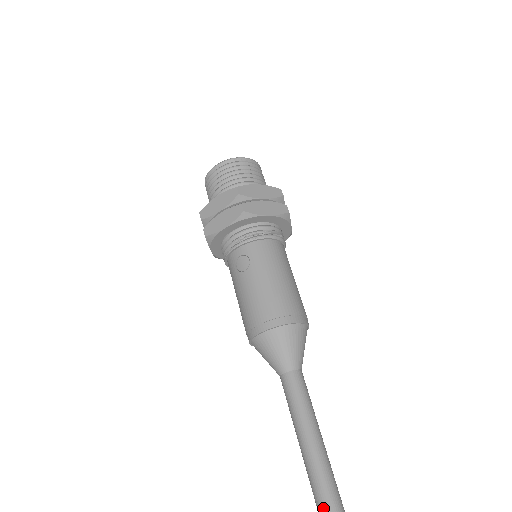
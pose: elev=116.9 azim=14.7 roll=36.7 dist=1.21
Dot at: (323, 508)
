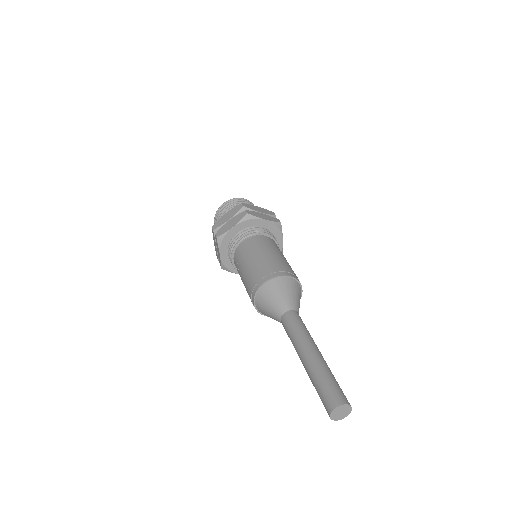
Dot at: occluded
